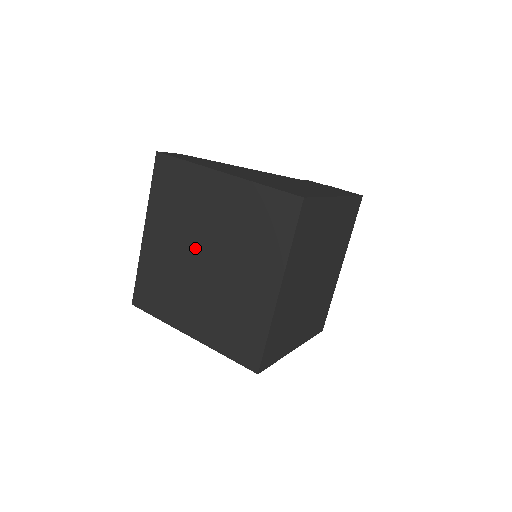
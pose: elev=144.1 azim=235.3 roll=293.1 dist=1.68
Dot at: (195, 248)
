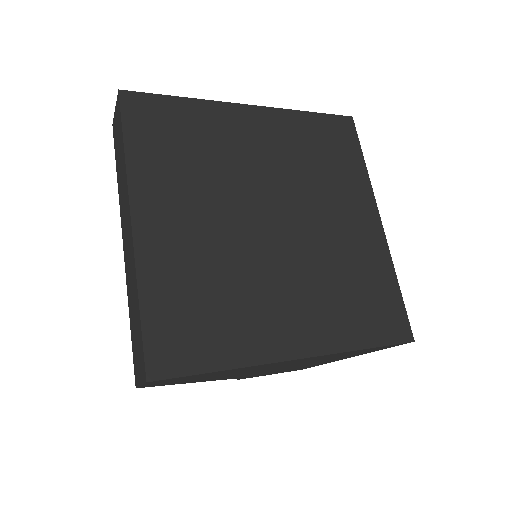
Dot at: (249, 211)
